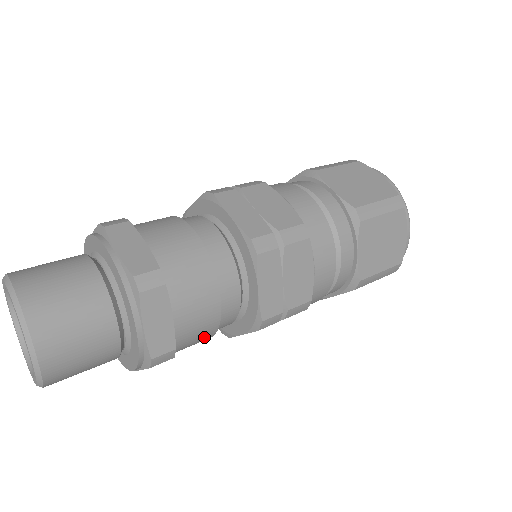
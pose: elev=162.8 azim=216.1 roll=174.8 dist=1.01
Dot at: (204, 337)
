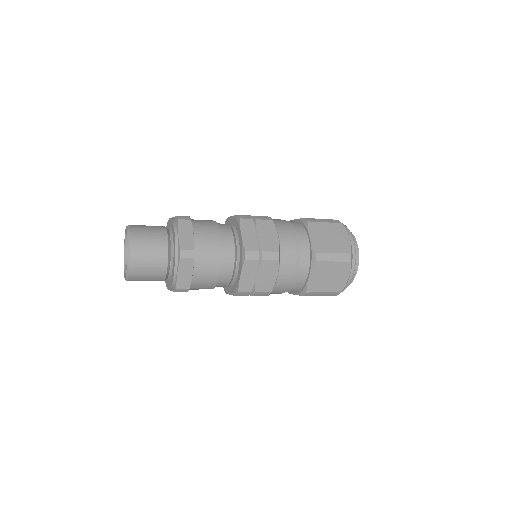
Dot at: (214, 262)
